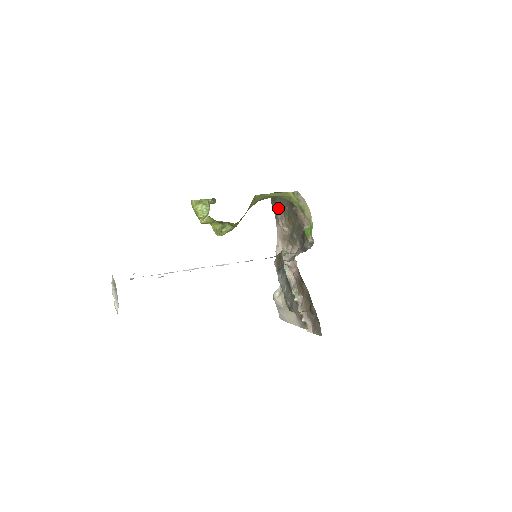
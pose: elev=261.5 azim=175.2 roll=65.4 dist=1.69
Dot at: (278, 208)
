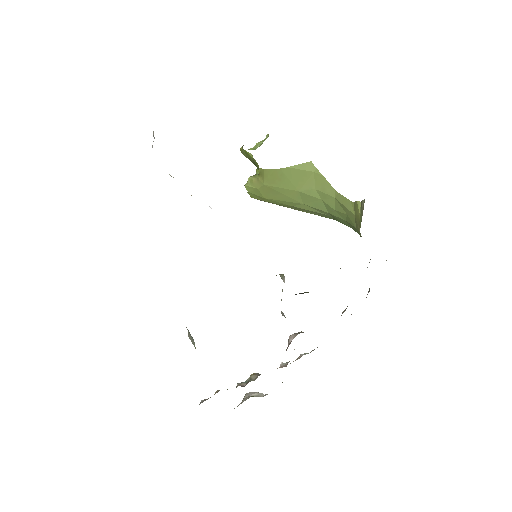
Dot at: (369, 291)
